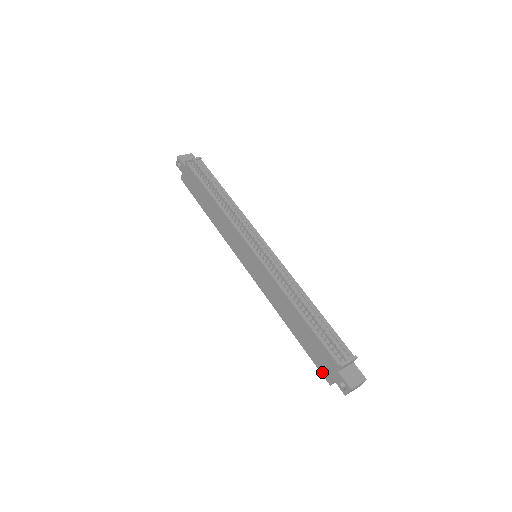
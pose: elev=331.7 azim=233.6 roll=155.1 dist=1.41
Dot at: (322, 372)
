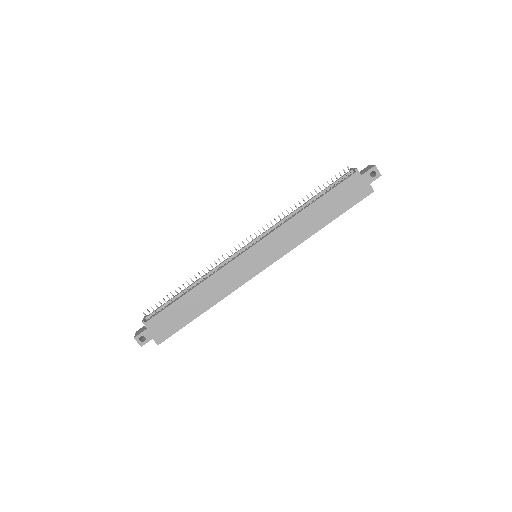
Dot at: (363, 197)
